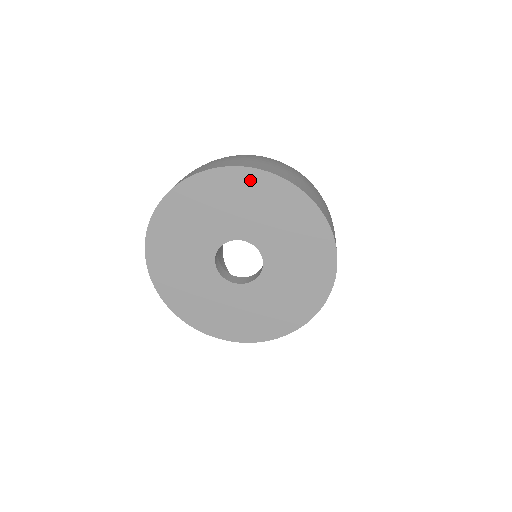
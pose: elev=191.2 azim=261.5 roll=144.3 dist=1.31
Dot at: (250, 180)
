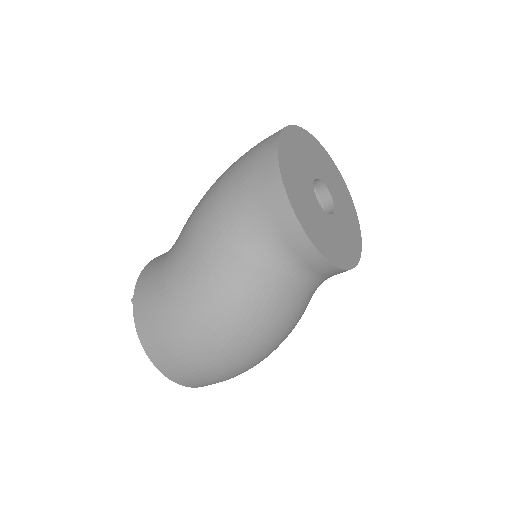
Dot at: (325, 154)
